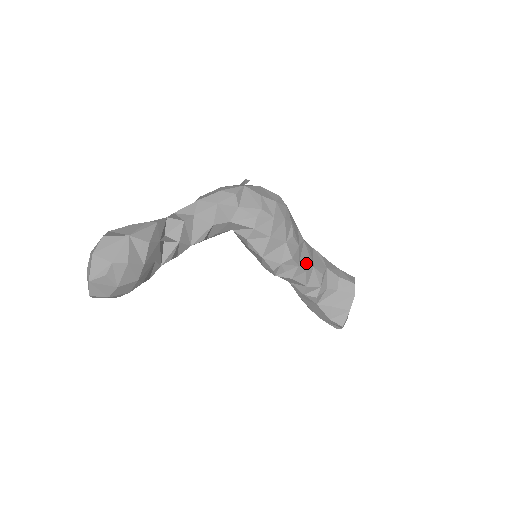
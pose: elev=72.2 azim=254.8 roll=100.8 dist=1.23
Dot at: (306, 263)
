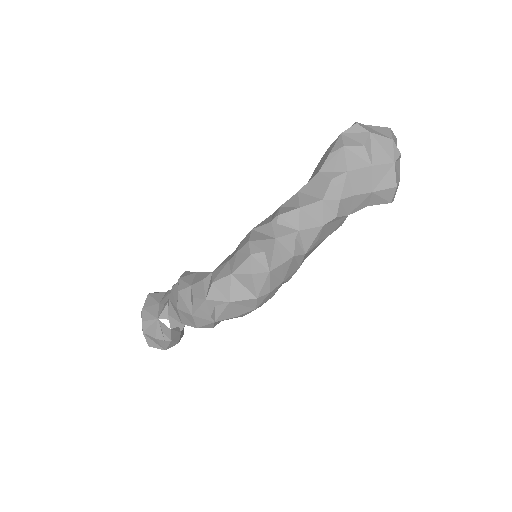
Dot at: occluded
